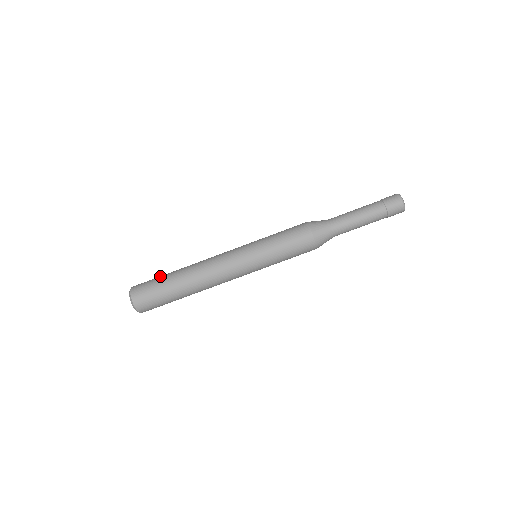
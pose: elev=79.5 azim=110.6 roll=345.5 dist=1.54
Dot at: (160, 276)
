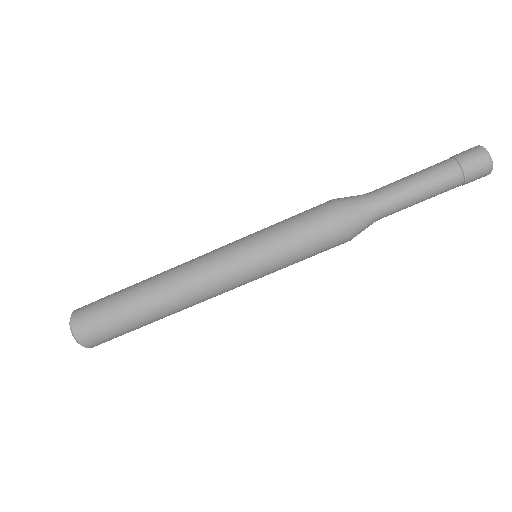
Dot at: (113, 311)
